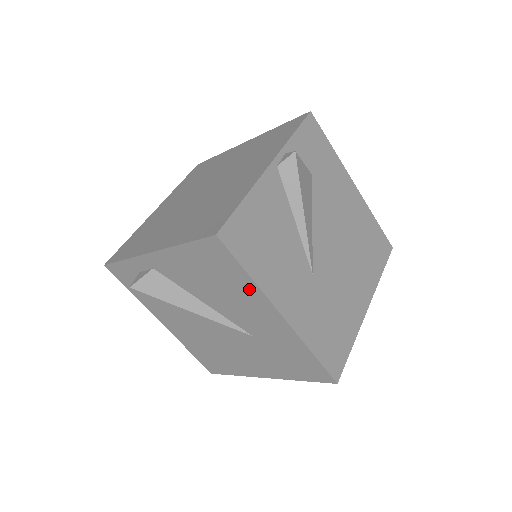
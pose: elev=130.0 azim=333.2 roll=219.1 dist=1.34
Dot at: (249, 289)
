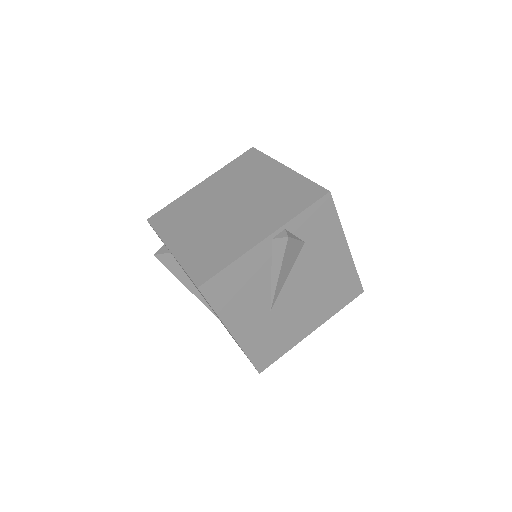
Dot at: occluded
